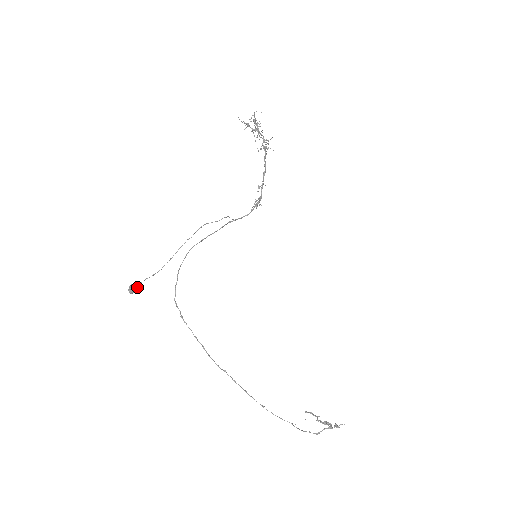
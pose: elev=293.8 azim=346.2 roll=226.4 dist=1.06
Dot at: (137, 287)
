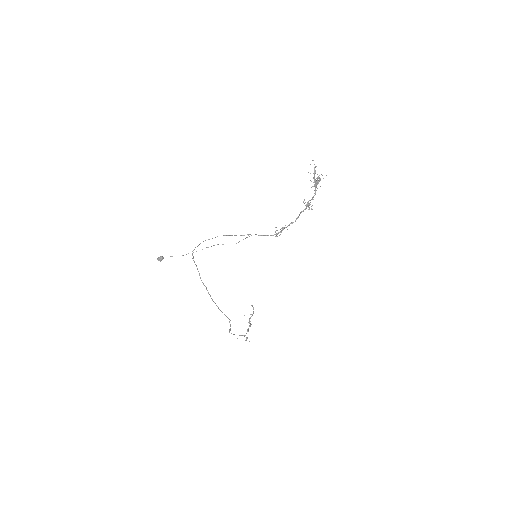
Dot at: occluded
